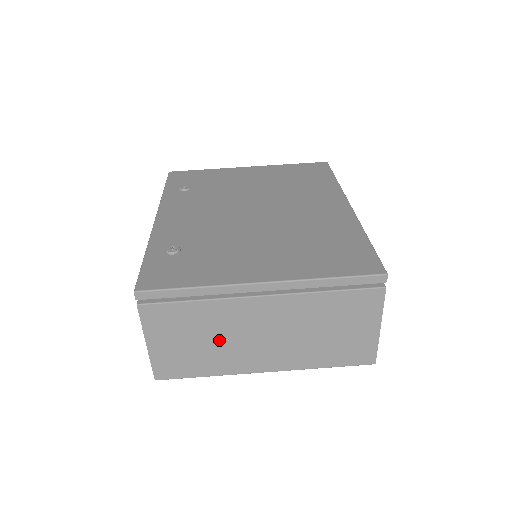
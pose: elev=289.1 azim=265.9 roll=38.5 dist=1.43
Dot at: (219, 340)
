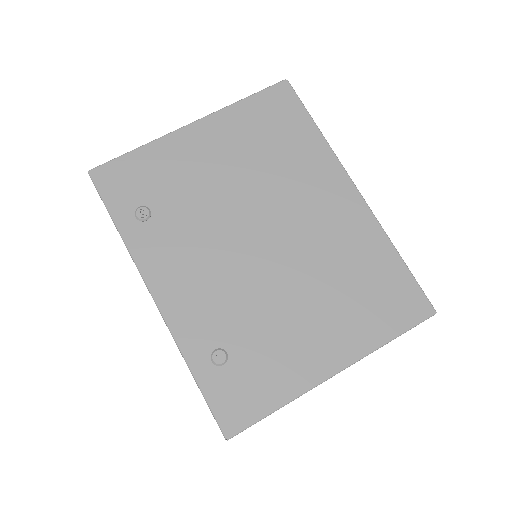
Dot at: occluded
